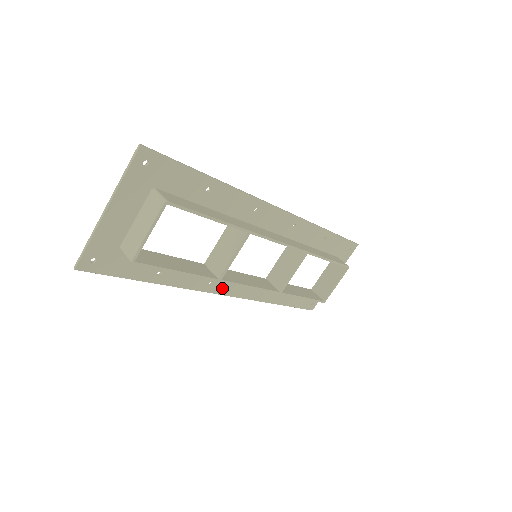
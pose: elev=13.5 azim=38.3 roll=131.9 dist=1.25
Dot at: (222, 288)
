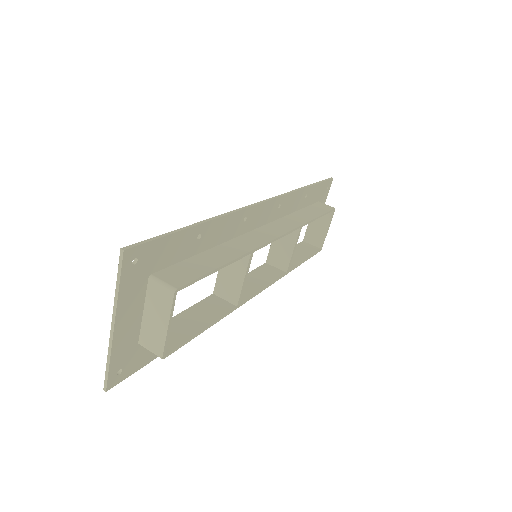
Dot at: occluded
